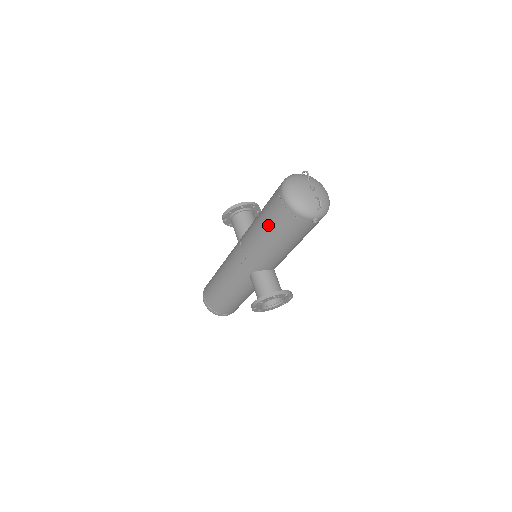
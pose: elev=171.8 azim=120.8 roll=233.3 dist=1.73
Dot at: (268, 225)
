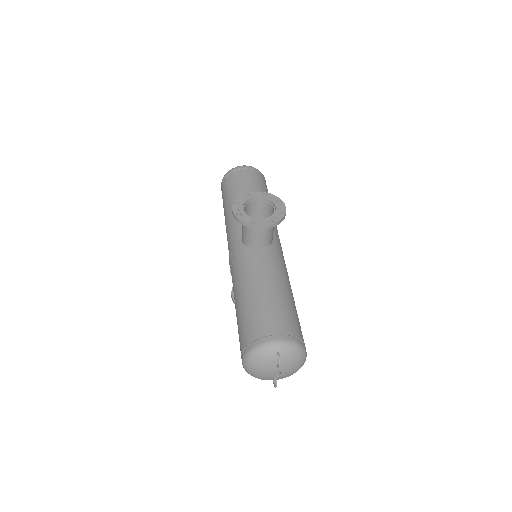
Dot at: occluded
